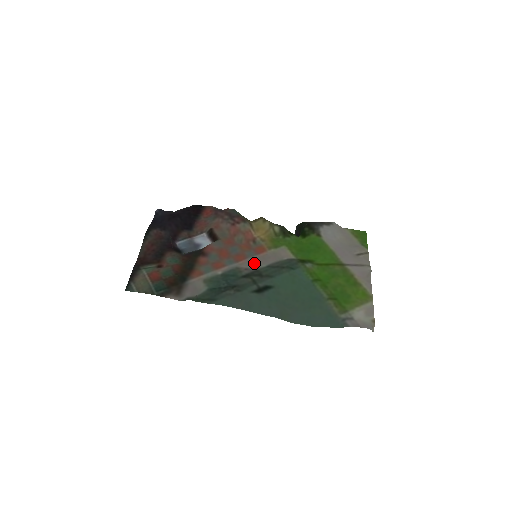
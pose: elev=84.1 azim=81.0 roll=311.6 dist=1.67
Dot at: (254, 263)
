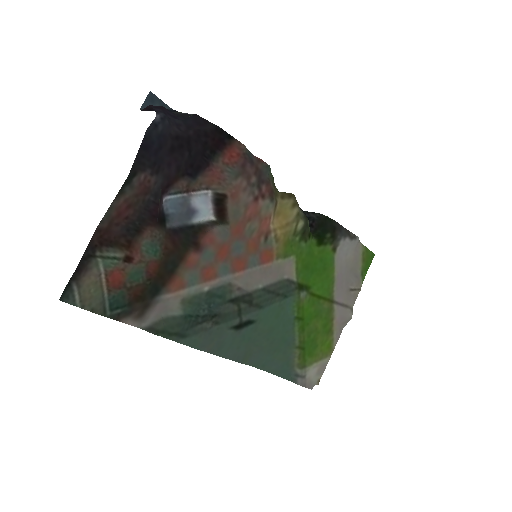
Dot at: (251, 278)
